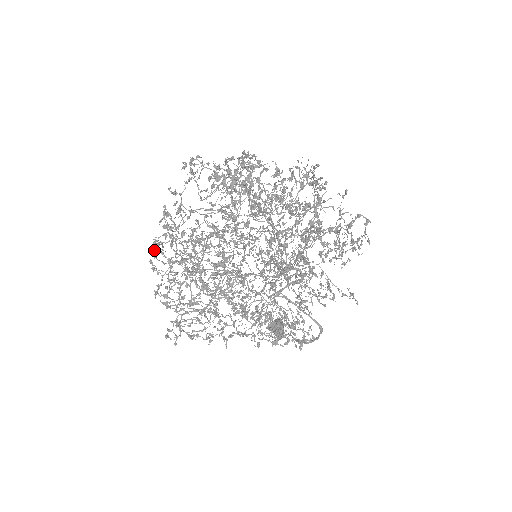
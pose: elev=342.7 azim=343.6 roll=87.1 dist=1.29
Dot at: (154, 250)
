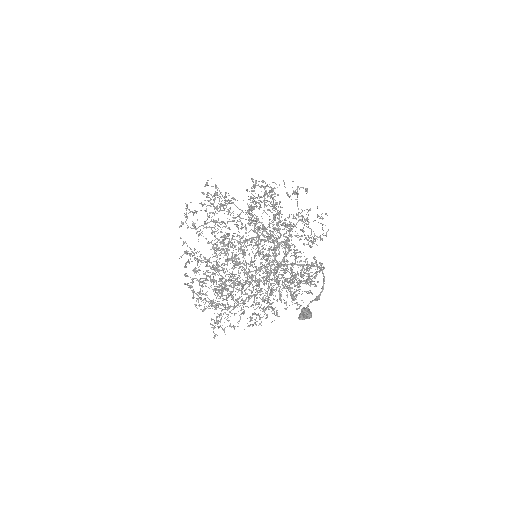
Dot at: occluded
